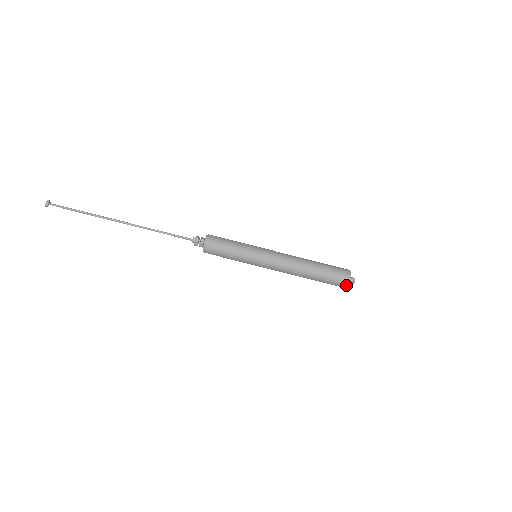
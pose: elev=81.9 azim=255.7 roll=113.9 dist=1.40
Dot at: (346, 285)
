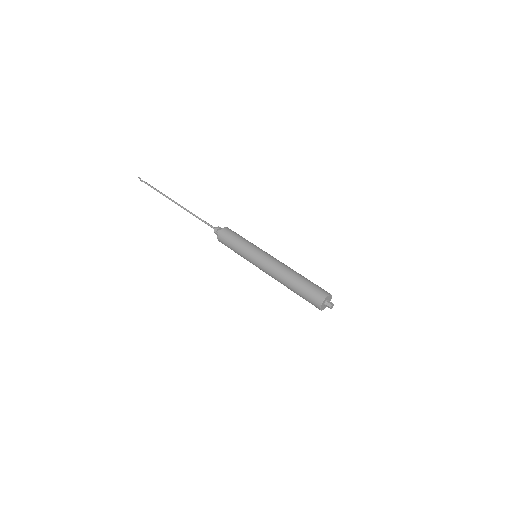
Dot at: (328, 294)
